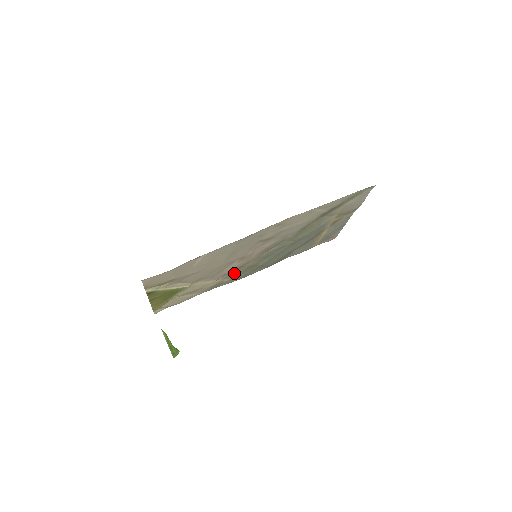
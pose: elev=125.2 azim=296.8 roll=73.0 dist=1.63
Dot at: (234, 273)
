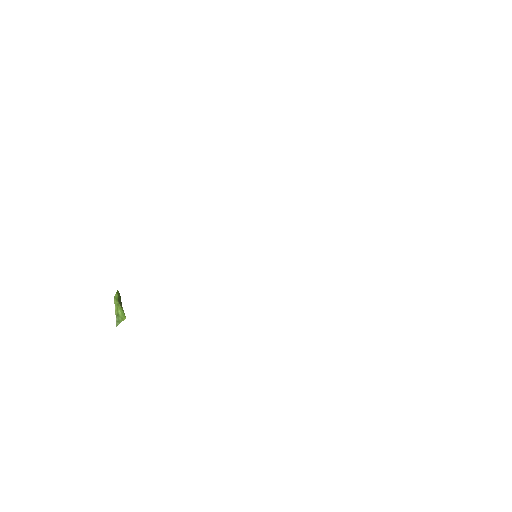
Dot at: occluded
